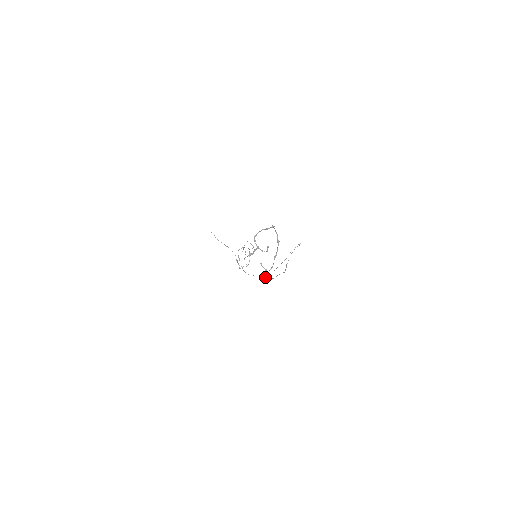
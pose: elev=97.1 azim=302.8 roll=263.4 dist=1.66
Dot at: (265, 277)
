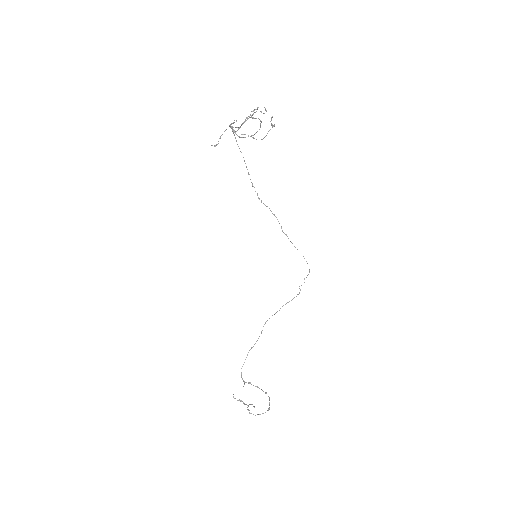
Dot at: (241, 374)
